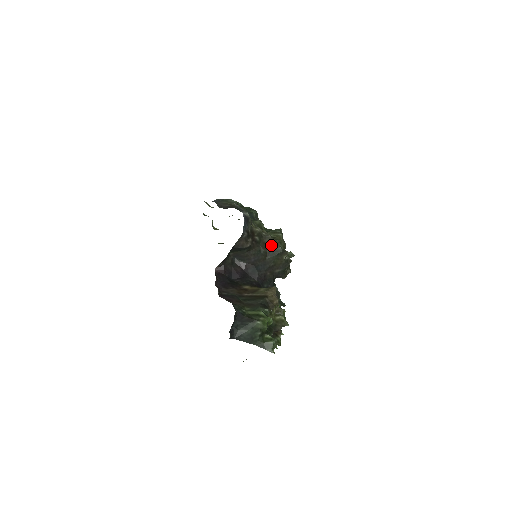
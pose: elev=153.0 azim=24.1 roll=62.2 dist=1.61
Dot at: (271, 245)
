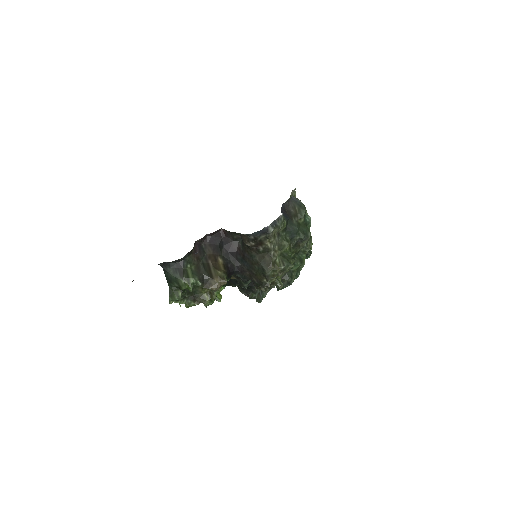
Dot at: (266, 263)
